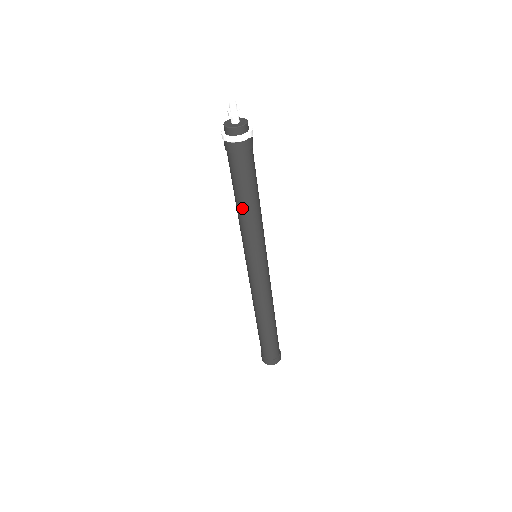
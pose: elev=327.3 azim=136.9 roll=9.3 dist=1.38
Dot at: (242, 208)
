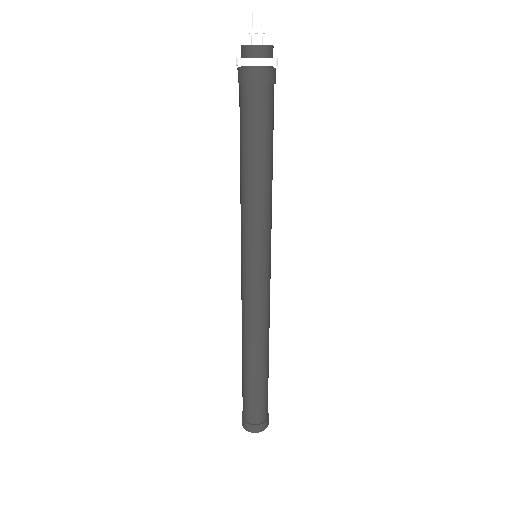
Dot at: (261, 173)
